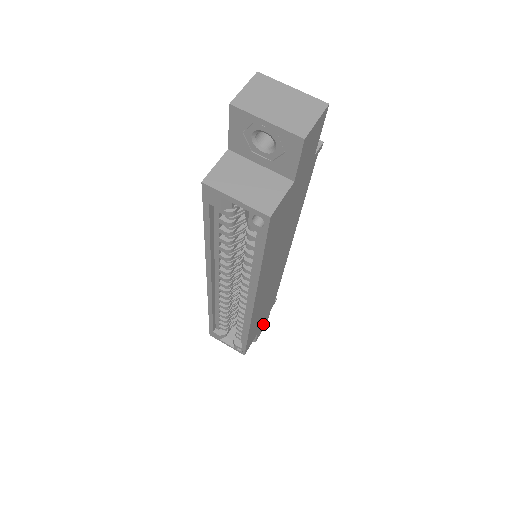
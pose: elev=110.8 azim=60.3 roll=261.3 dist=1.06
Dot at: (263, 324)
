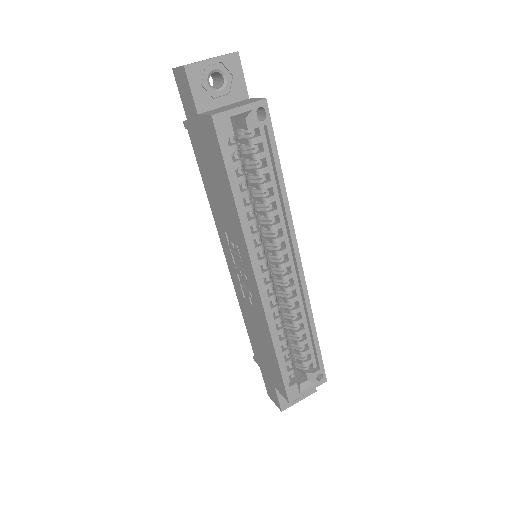
Dot at: occluded
